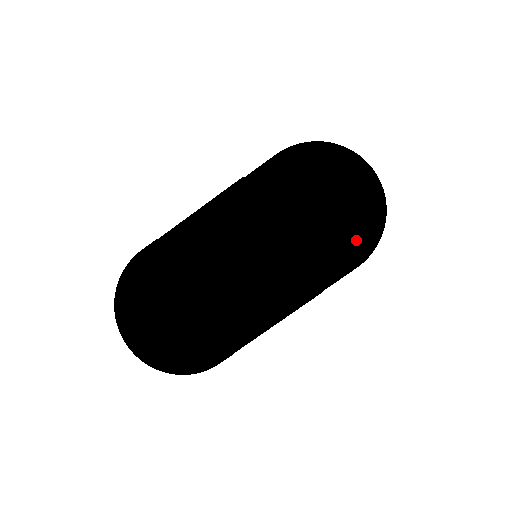
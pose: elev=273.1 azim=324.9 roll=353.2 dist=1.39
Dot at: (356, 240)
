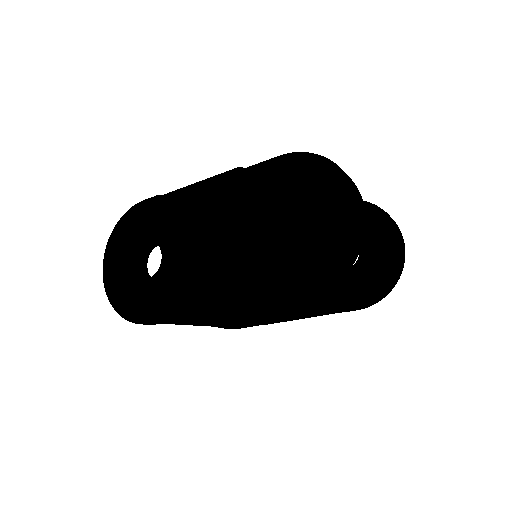
Dot at: (316, 271)
